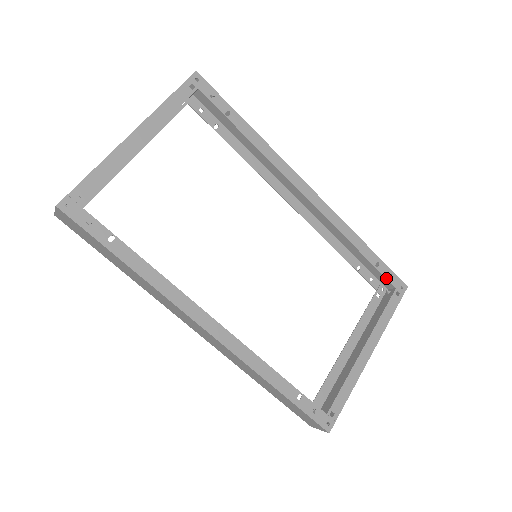
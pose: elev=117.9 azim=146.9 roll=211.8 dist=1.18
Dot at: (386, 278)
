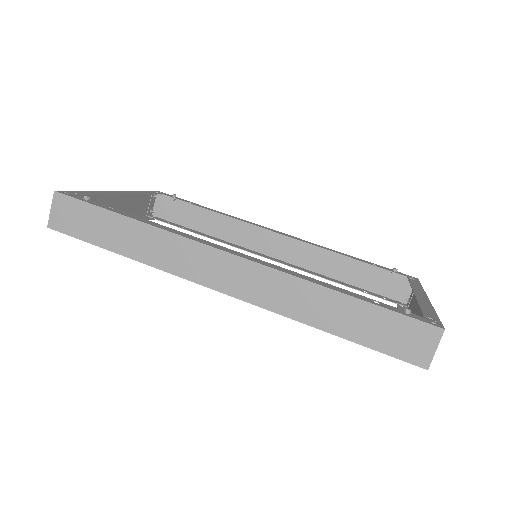
Dot at: (391, 271)
